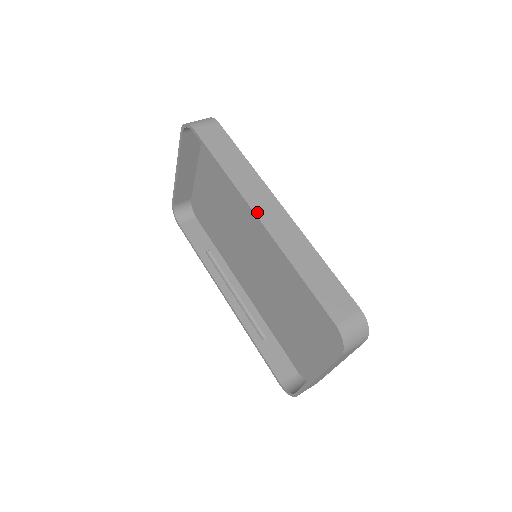
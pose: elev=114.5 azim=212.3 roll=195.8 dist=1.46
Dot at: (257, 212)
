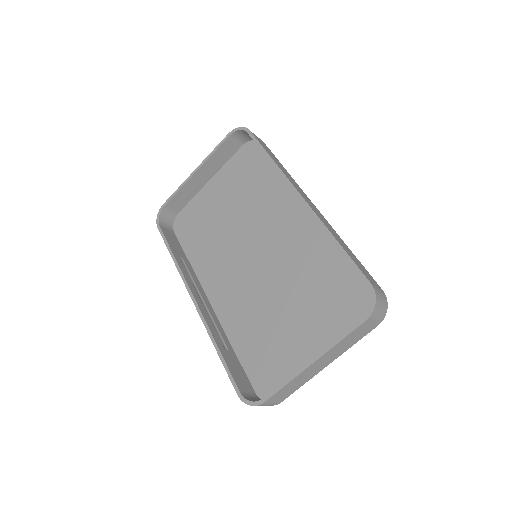
Dot at: (301, 194)
